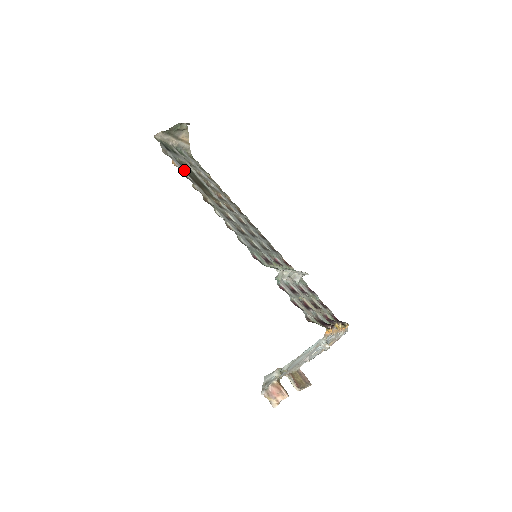
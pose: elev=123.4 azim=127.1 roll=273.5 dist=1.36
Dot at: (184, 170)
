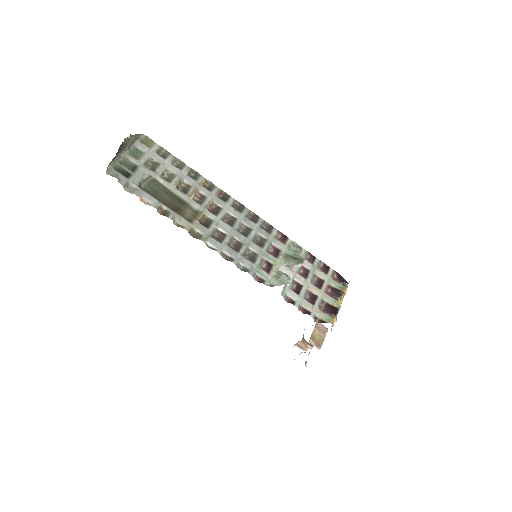
Dot at: (156, 201)
